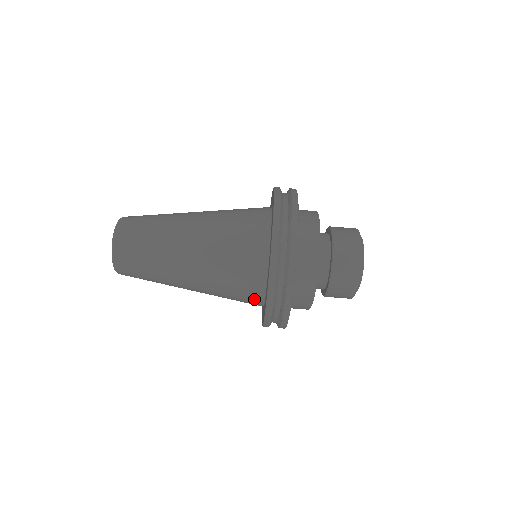
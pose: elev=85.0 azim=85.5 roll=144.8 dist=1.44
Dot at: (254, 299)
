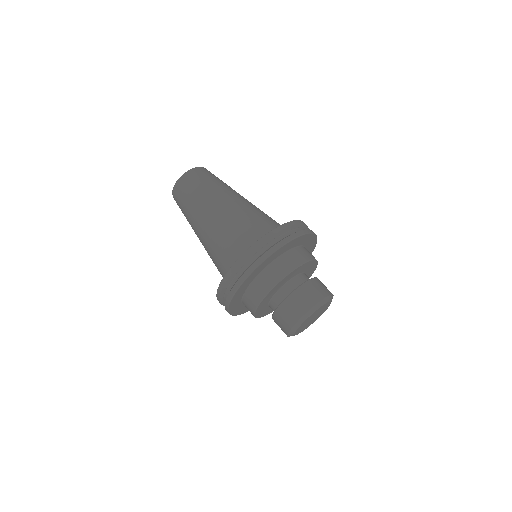
Dot at: (245, 248)
